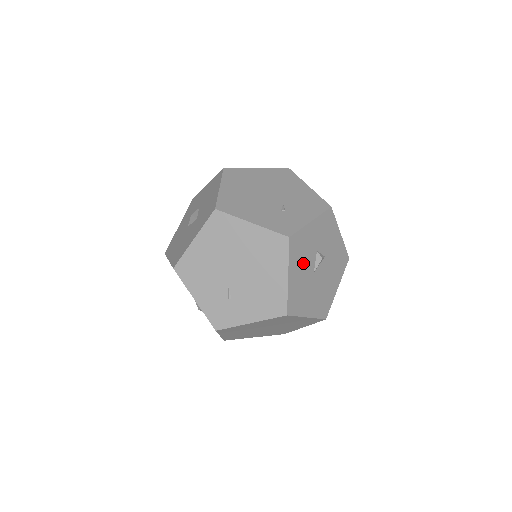
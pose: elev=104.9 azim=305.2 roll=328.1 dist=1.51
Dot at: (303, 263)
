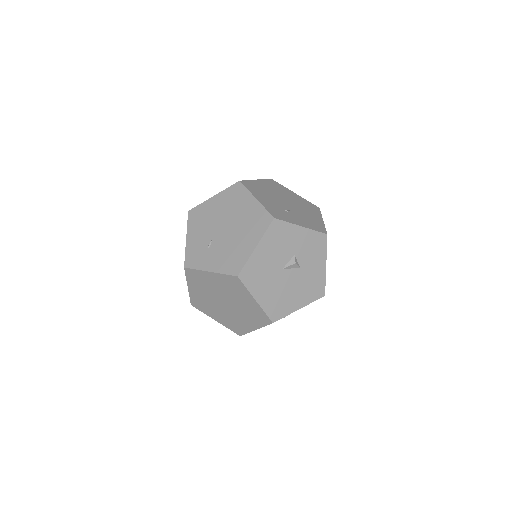
Dot at: (276, 251)
